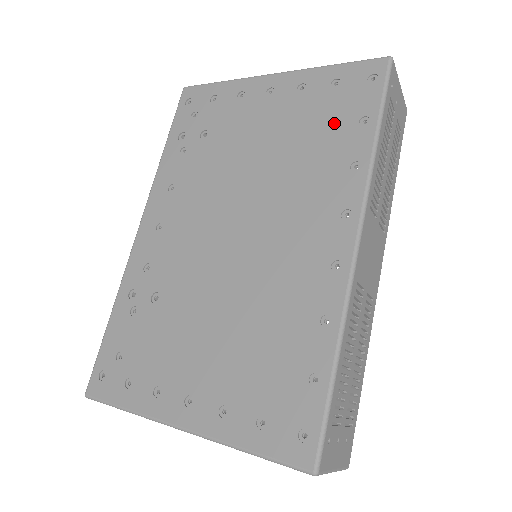
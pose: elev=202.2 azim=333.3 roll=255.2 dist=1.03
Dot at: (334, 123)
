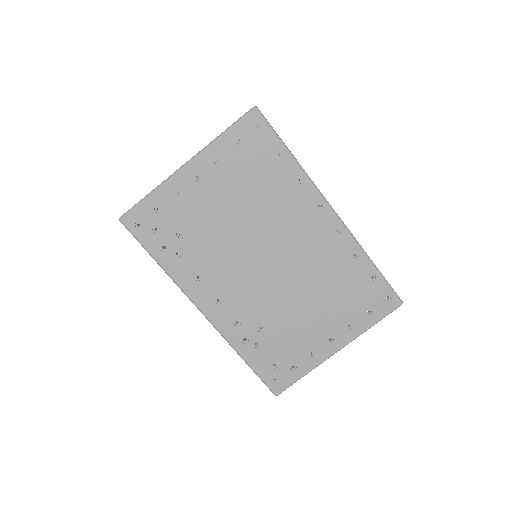
Dot at: (263, 167)
